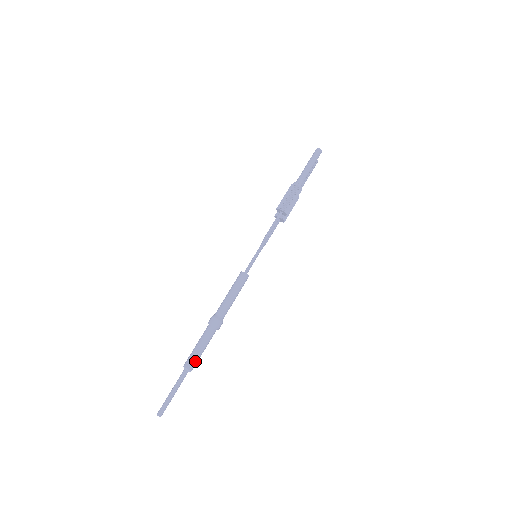
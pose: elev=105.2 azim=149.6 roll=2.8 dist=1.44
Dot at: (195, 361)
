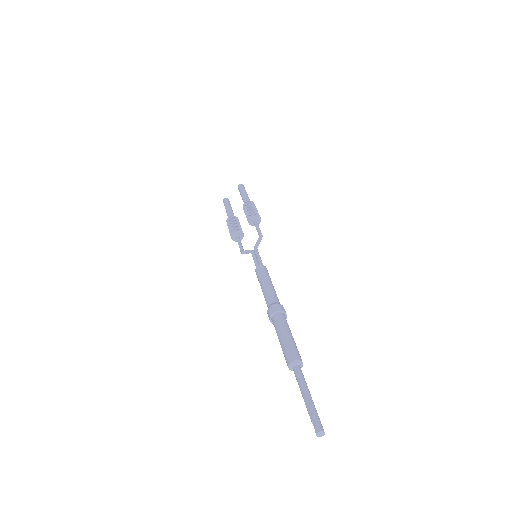
Dot at: (298, 353)
